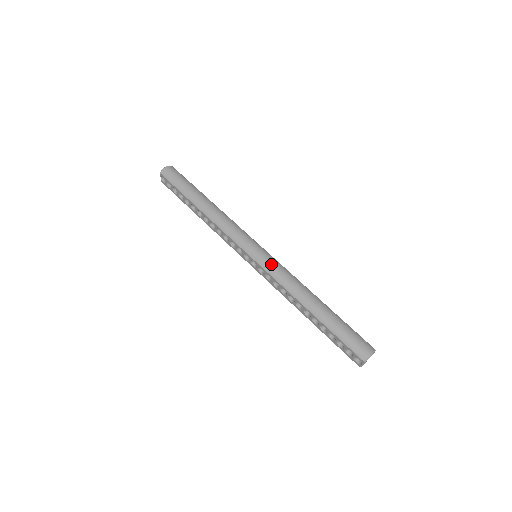
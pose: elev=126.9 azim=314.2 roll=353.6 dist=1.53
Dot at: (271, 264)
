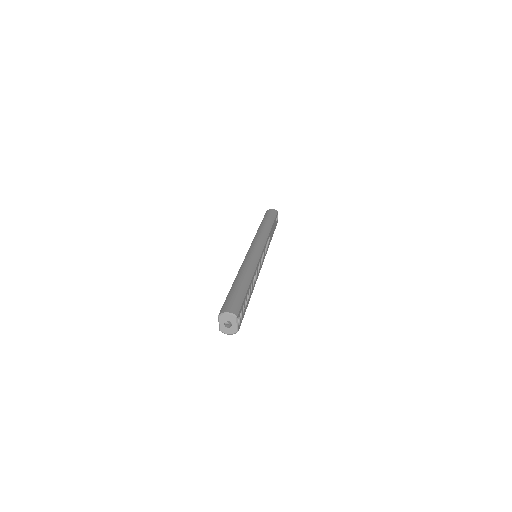
Dot at: (252, 254)
